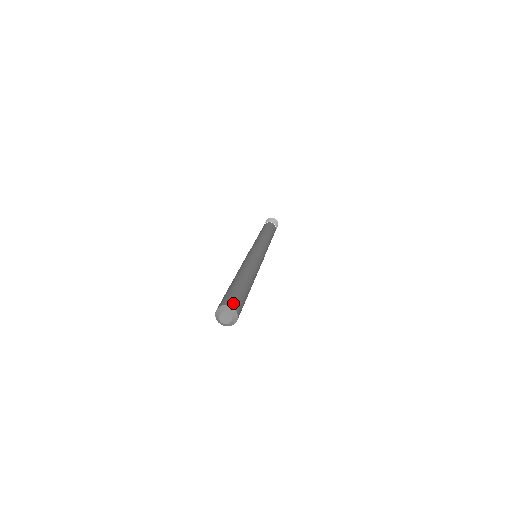
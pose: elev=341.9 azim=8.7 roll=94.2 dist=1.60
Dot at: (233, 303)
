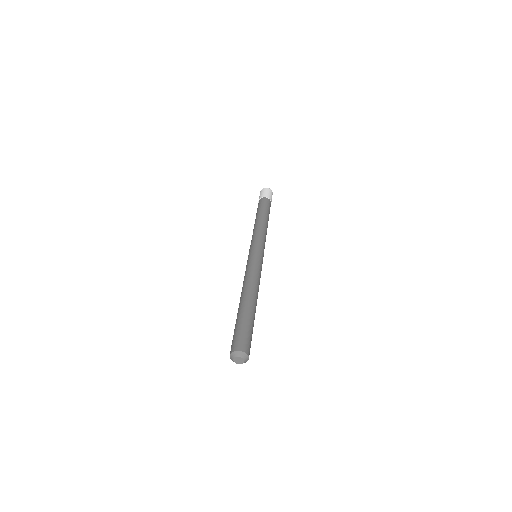
Dot at: (249, 349)
